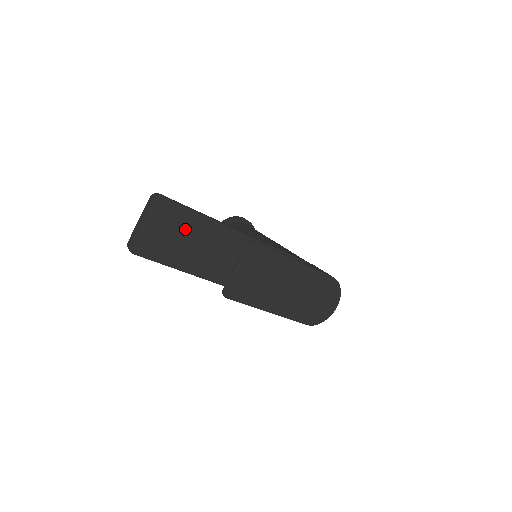
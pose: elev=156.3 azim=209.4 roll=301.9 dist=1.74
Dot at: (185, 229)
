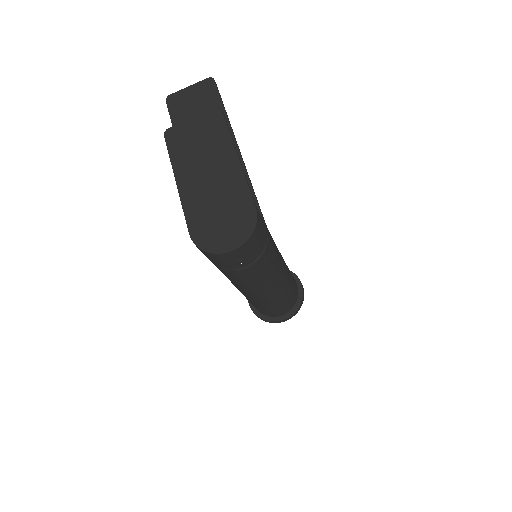
Dot at: (205, 109)
